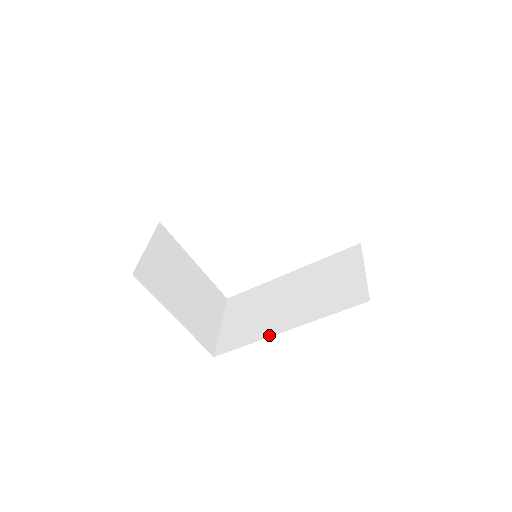
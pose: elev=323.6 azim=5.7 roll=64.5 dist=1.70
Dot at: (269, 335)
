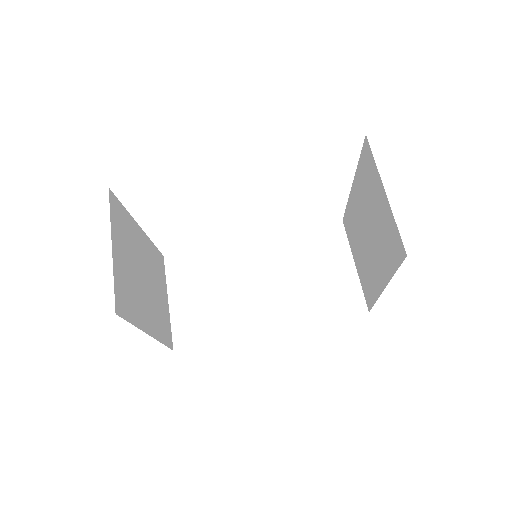
Dot at: (249, 333)
